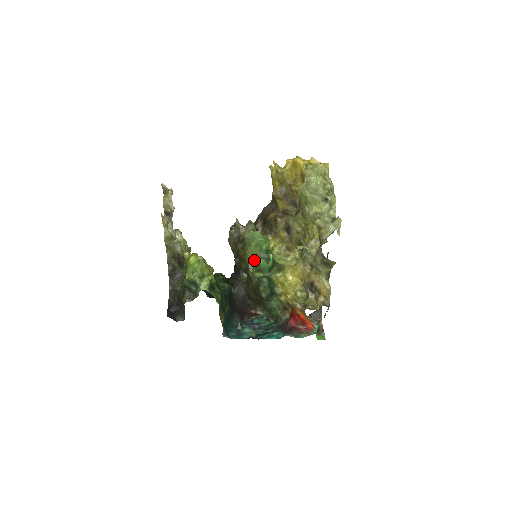
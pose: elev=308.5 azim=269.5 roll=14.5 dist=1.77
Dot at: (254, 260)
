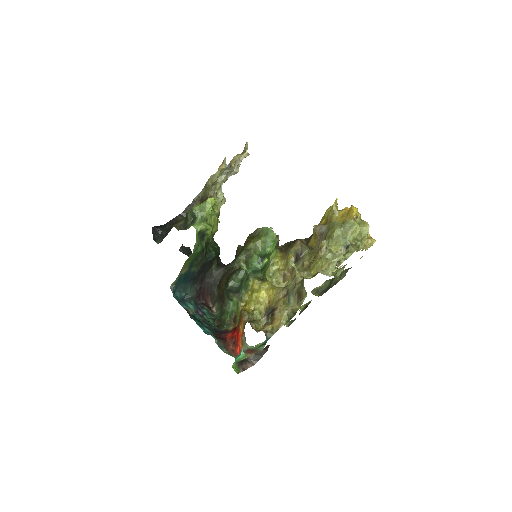
Dot at: (251, 250)
